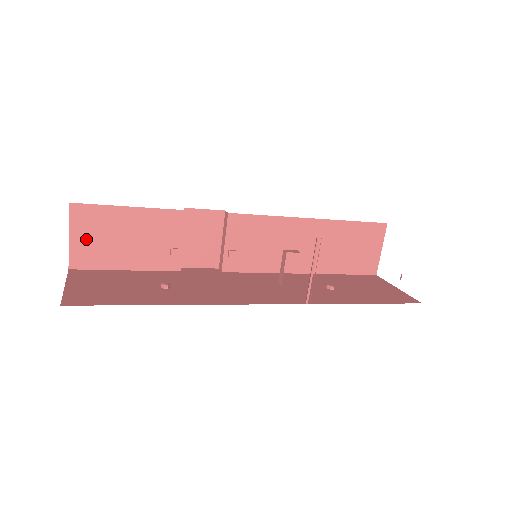
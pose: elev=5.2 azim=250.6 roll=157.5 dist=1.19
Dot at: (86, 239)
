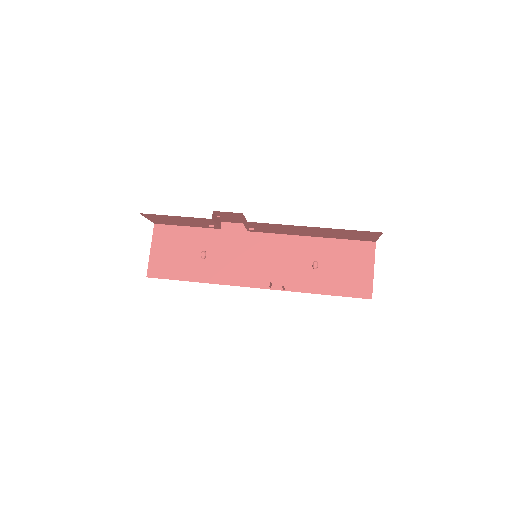
Dot at: (157, 219)
